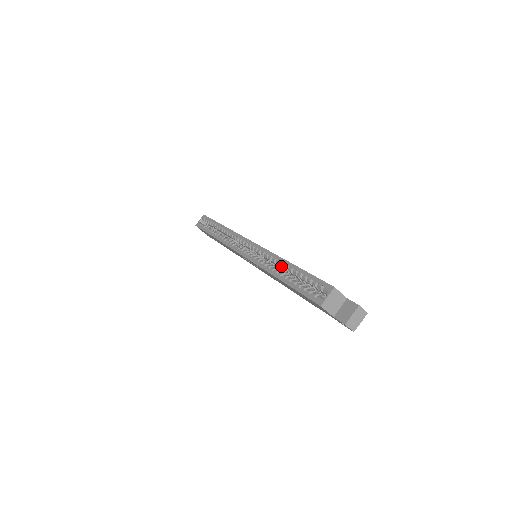
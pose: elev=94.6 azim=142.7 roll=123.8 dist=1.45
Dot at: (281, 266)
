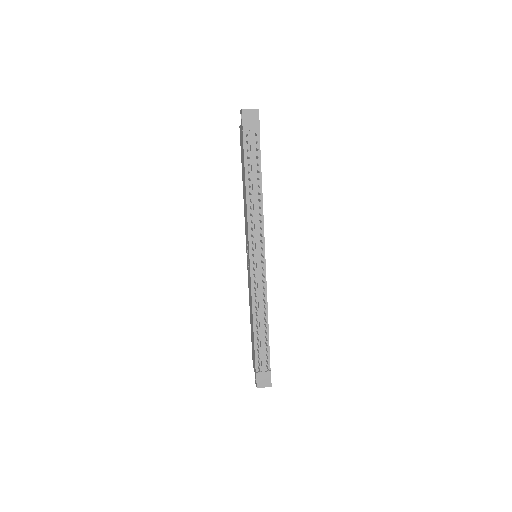
Dot at: occluded
